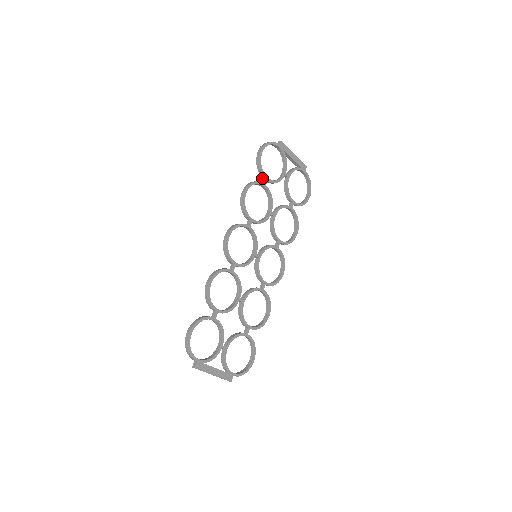
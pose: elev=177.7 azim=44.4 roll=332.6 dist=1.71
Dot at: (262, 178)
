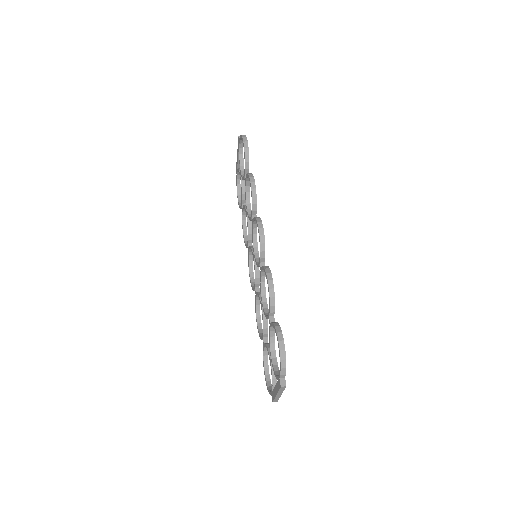
Dot at: (245, 172)
